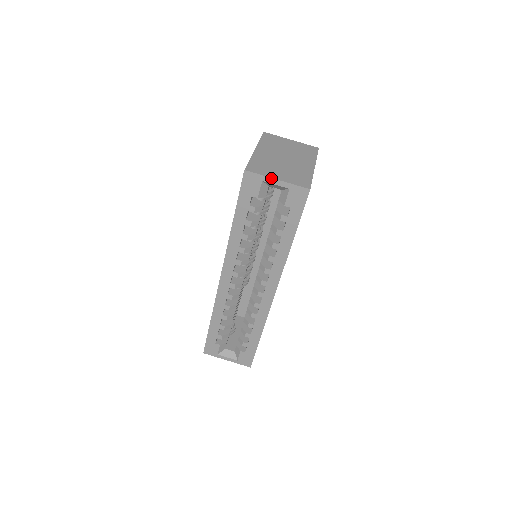
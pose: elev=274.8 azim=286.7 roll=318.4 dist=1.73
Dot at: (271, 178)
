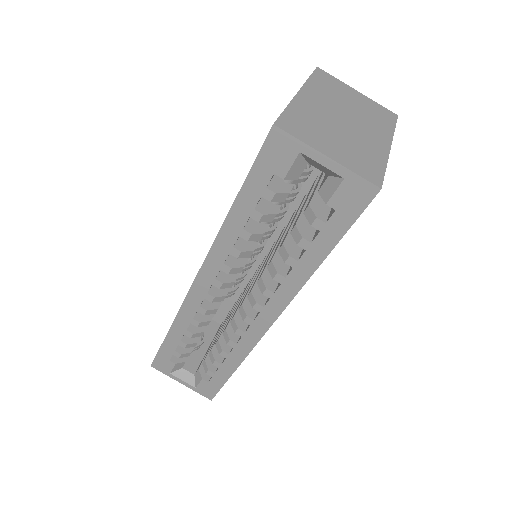
Dot at: (317, 151)
